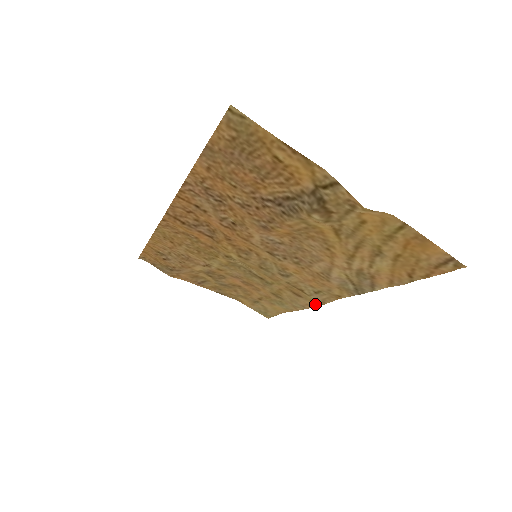
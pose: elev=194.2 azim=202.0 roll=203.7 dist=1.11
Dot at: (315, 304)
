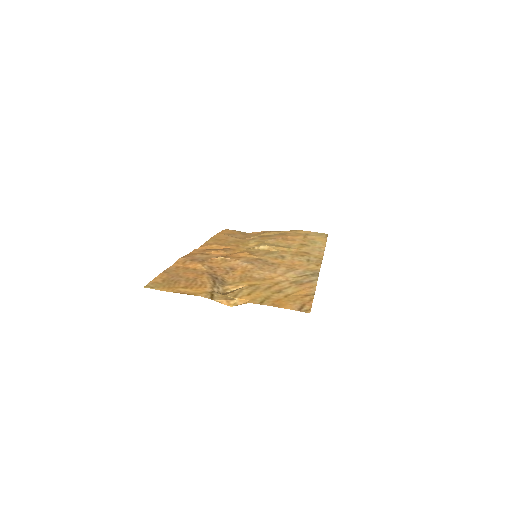
Dot at: (320, 256)
